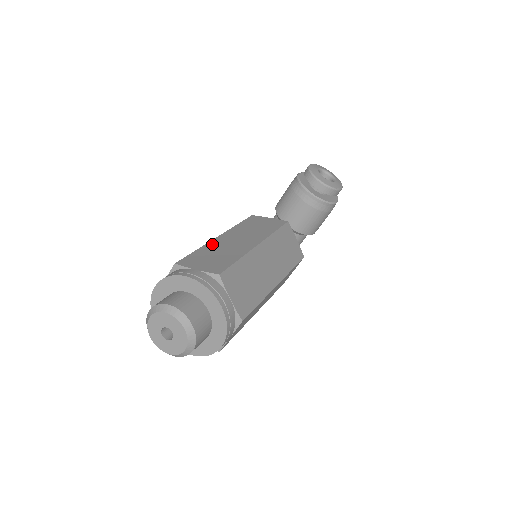
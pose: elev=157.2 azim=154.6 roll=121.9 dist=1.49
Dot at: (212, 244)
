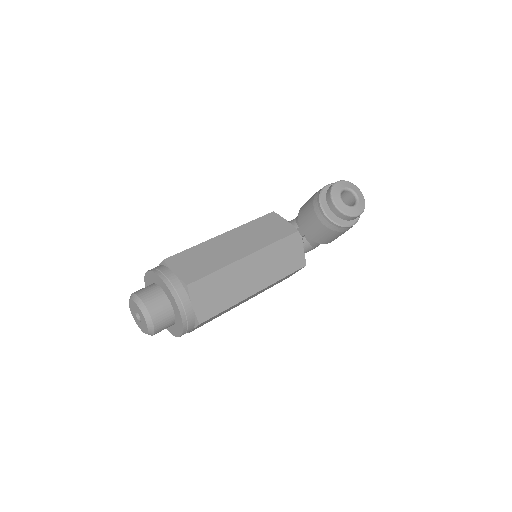
Dot at: (209, 243)
